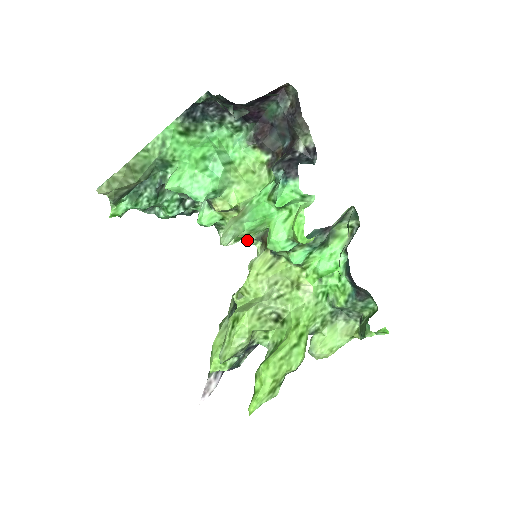
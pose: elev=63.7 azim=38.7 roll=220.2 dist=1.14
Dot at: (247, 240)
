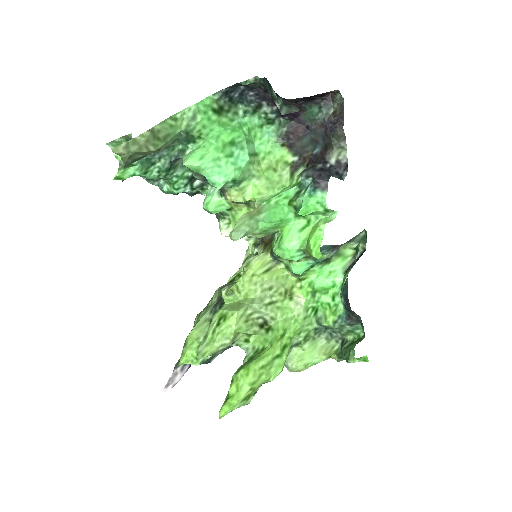
Dot at: occluded
